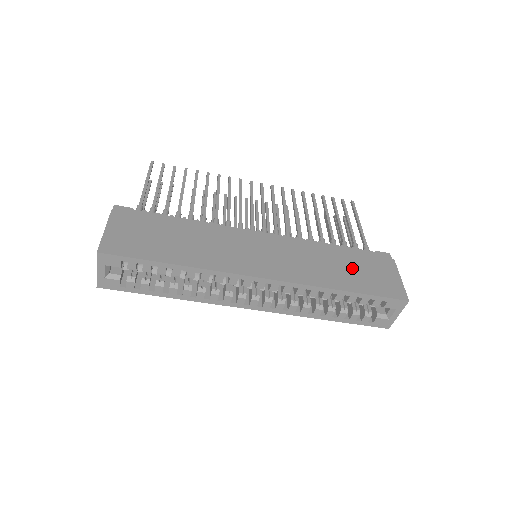
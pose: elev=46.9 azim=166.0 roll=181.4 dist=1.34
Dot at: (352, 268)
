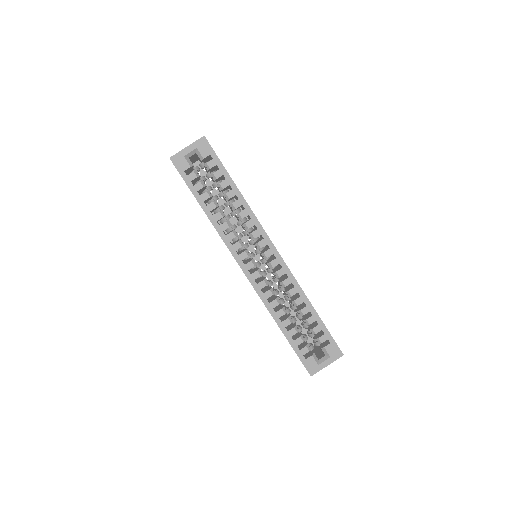
Dot at: occluded
